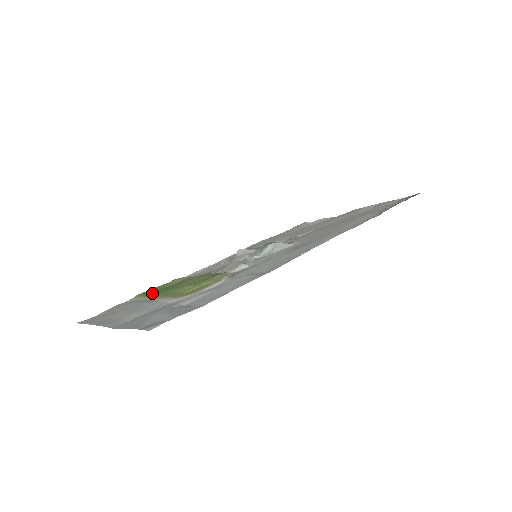
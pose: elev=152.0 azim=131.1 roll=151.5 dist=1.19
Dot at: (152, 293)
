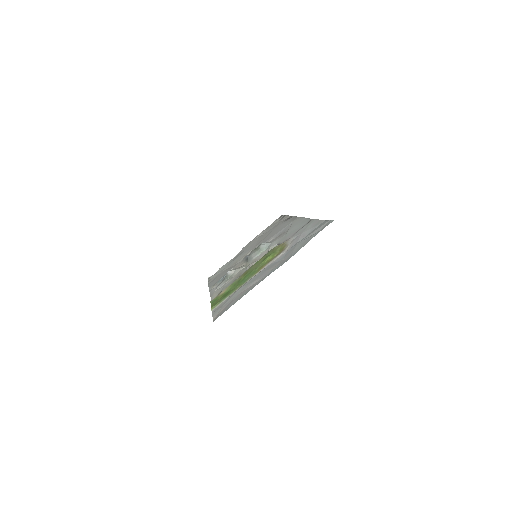
Dot at: (231, 291)
